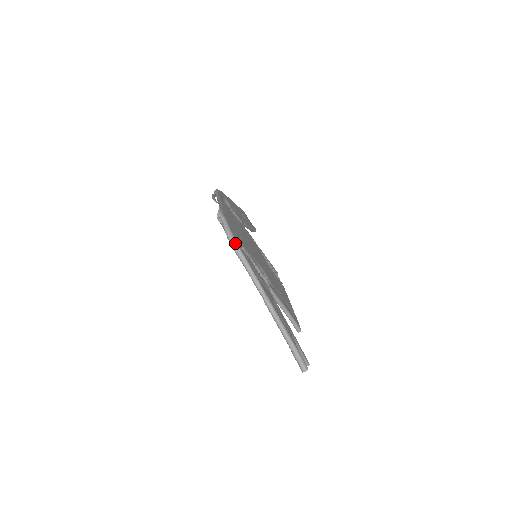
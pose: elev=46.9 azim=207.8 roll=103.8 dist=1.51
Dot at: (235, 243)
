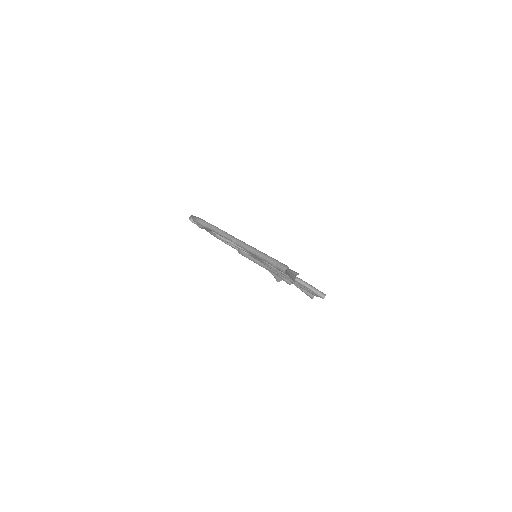
Dot at: (199, 219)
